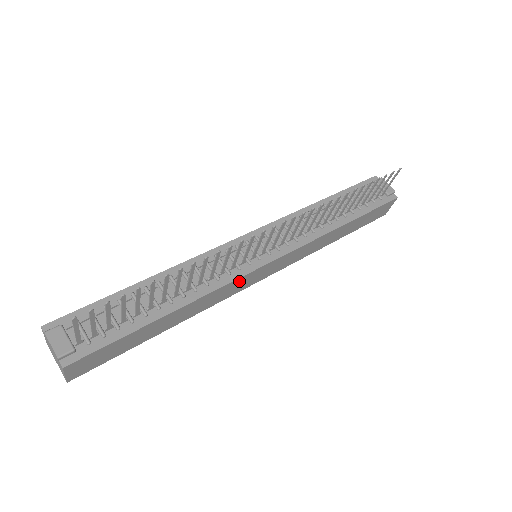
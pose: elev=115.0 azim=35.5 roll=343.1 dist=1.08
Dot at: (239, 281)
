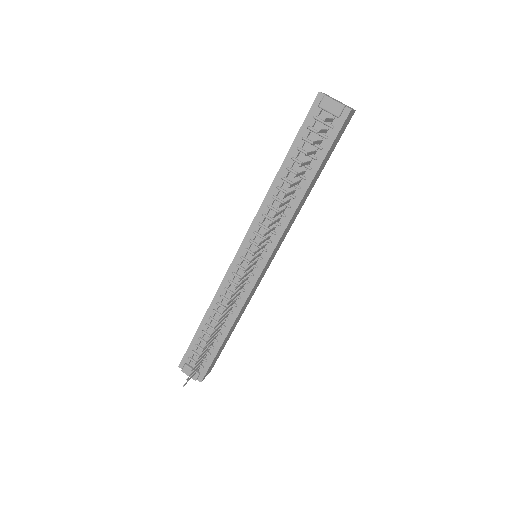
Dot at: (254, 287)
